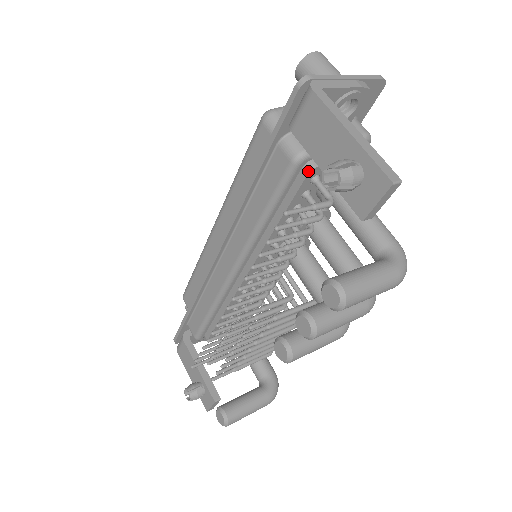
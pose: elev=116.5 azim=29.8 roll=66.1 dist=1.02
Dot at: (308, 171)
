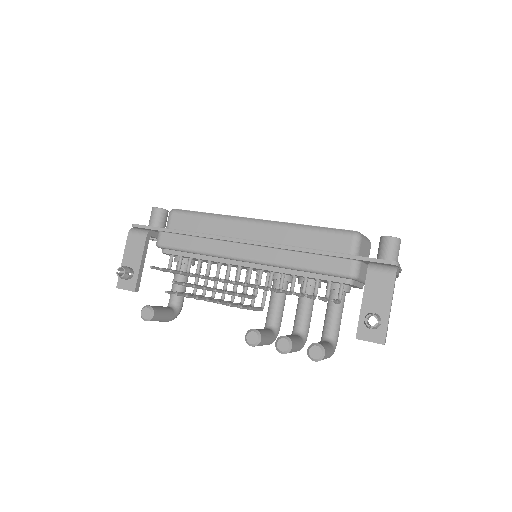
Dot at: (348, 283)
